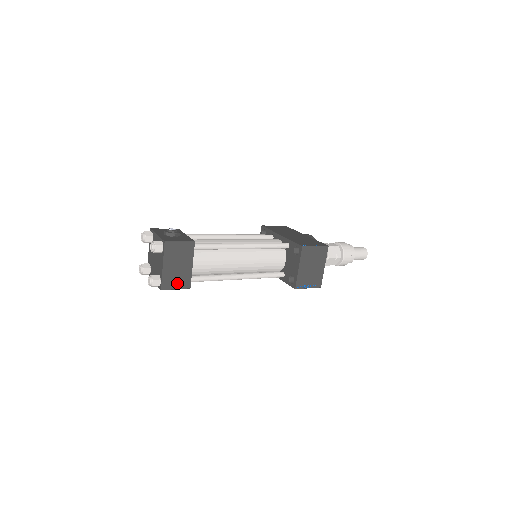
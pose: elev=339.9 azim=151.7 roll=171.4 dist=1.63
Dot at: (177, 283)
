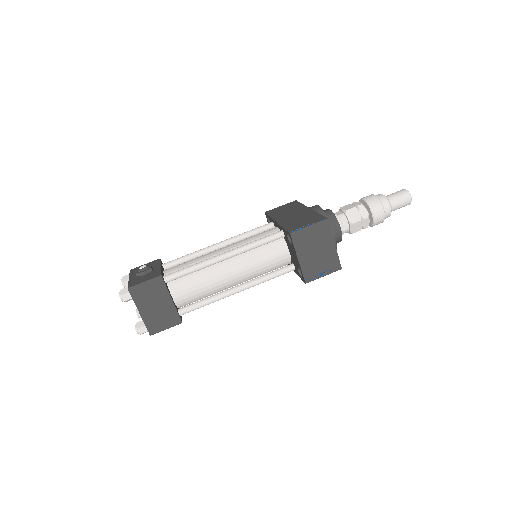
Dot at: (164, 323)
